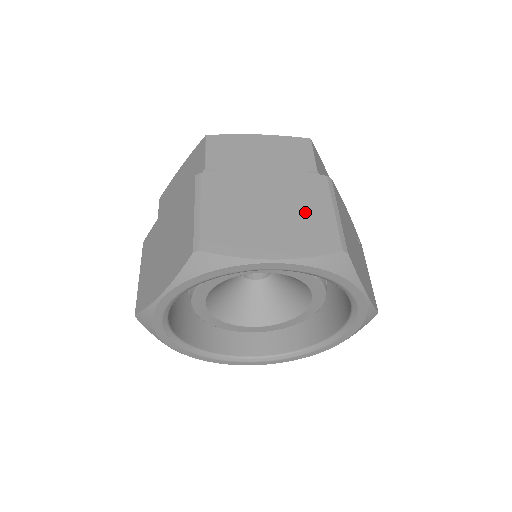
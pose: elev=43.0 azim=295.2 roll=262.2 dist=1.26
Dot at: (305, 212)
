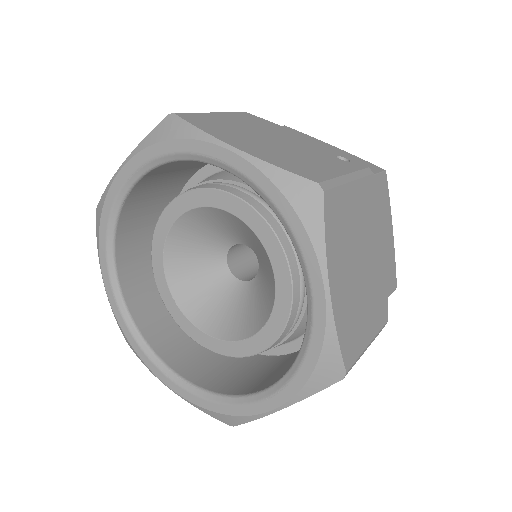
Dot at: occluded
